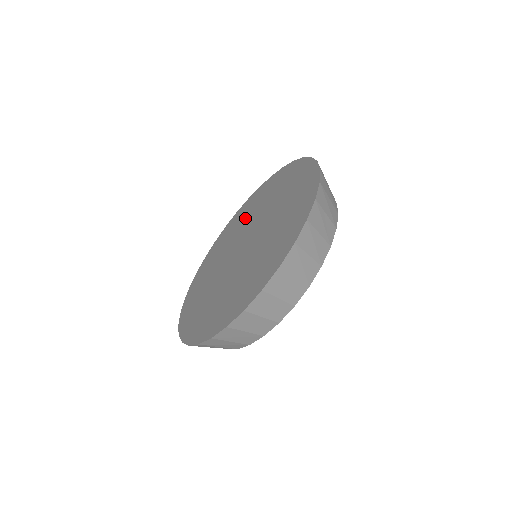
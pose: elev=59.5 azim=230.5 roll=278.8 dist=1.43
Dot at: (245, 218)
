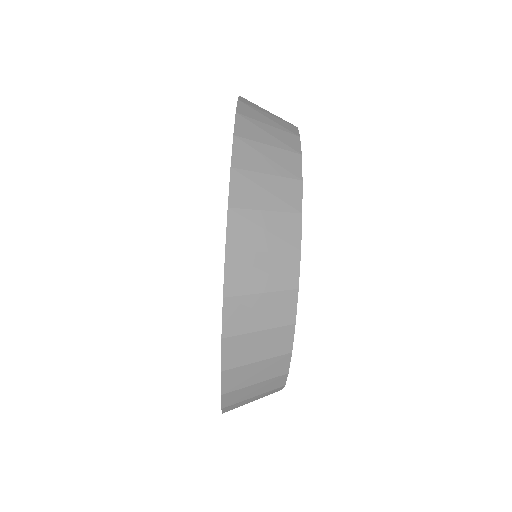
Dot at: occluded
